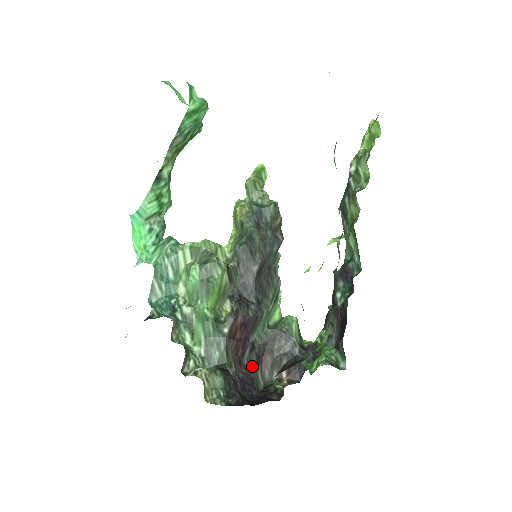
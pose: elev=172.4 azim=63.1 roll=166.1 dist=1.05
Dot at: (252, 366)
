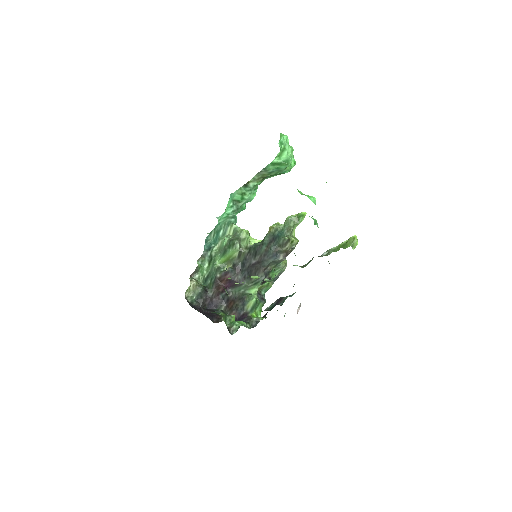
Dot at: (223, 301)
